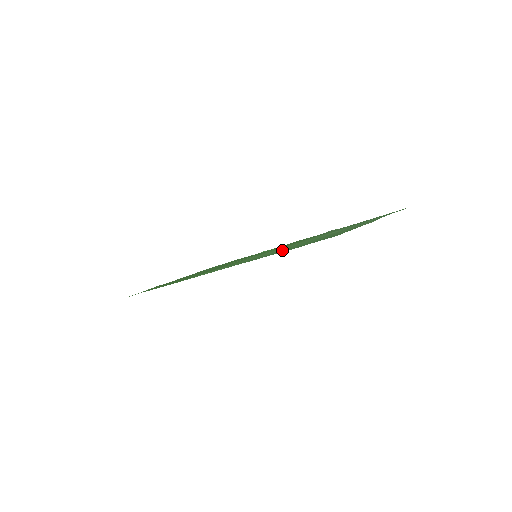
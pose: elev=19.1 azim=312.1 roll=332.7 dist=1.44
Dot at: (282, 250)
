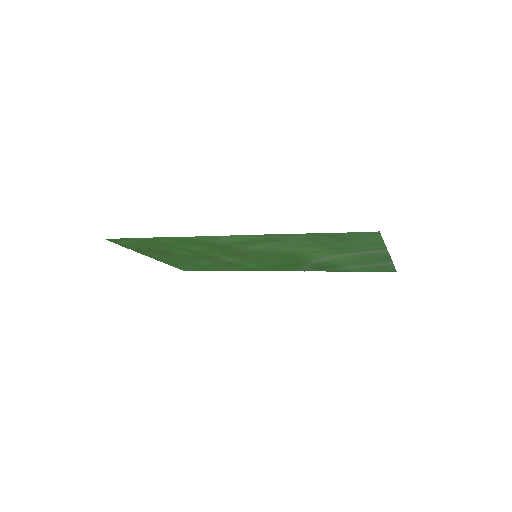
Dot at: (307, 241)
